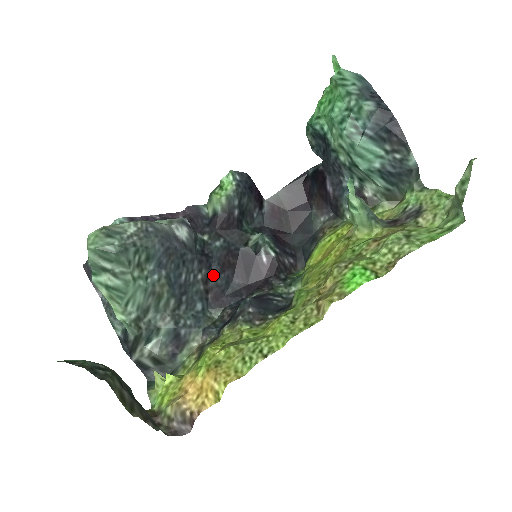
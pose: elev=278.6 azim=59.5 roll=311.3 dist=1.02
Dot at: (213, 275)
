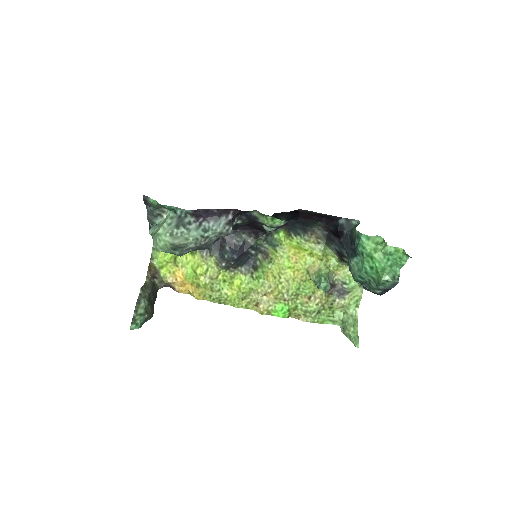
Dot at: occluded
